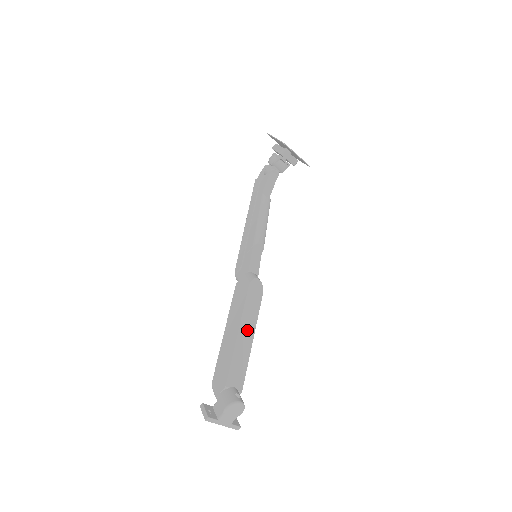
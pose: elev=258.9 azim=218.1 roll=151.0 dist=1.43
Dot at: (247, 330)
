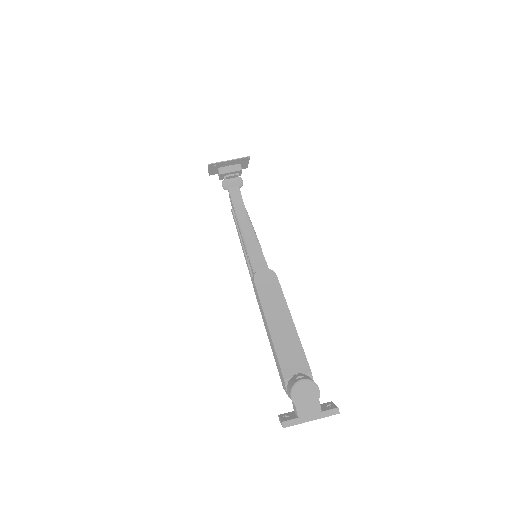
Dot at: (278, 315)
